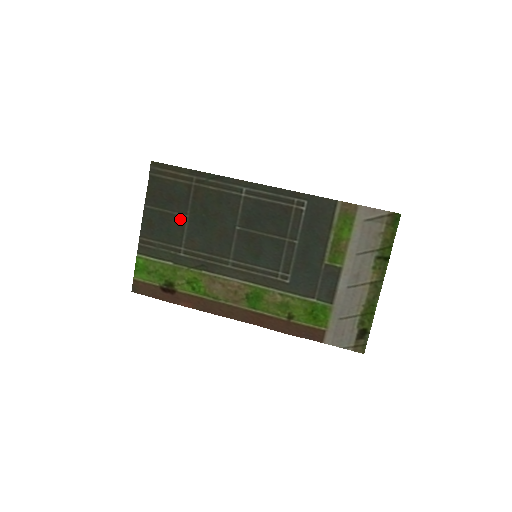
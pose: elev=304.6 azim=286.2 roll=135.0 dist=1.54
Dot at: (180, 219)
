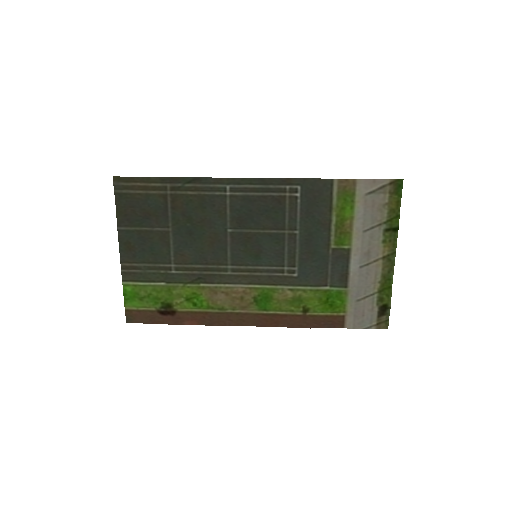
Dot at: (162, 234)
